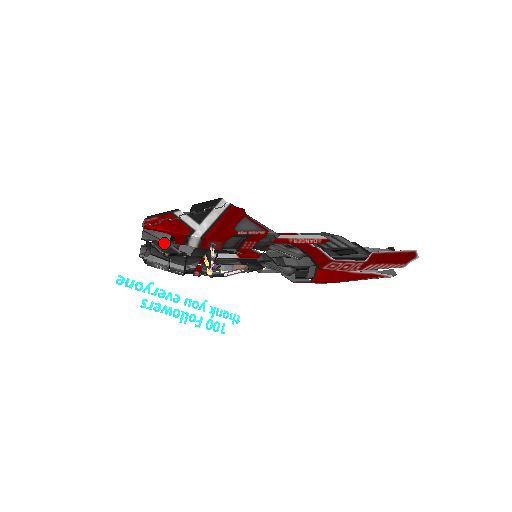
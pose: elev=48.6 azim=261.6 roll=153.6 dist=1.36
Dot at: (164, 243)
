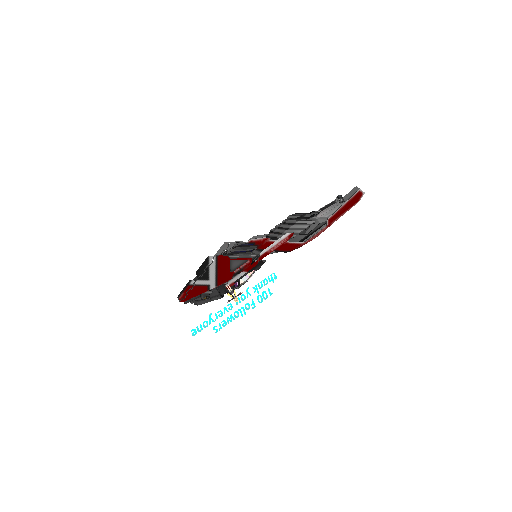
Dot at: occluded
